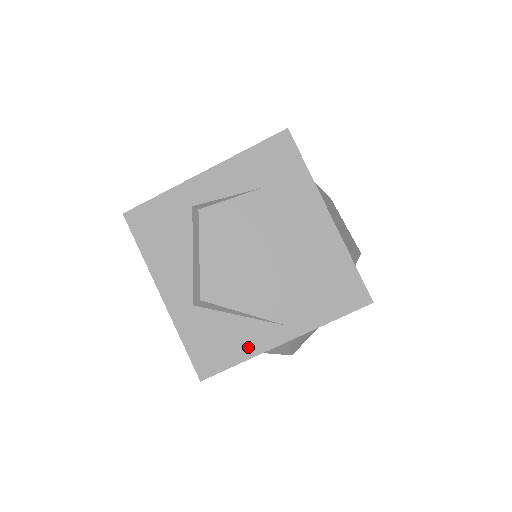
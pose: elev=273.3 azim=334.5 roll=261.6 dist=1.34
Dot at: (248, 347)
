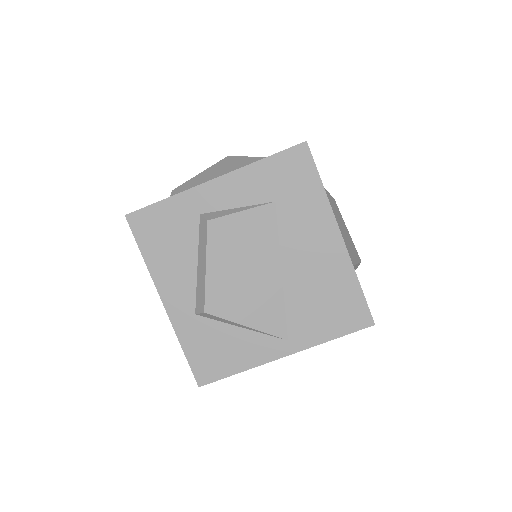
Dot at: (248, 358)
